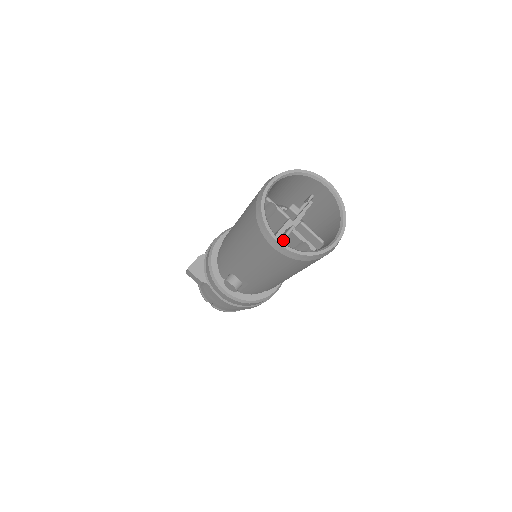
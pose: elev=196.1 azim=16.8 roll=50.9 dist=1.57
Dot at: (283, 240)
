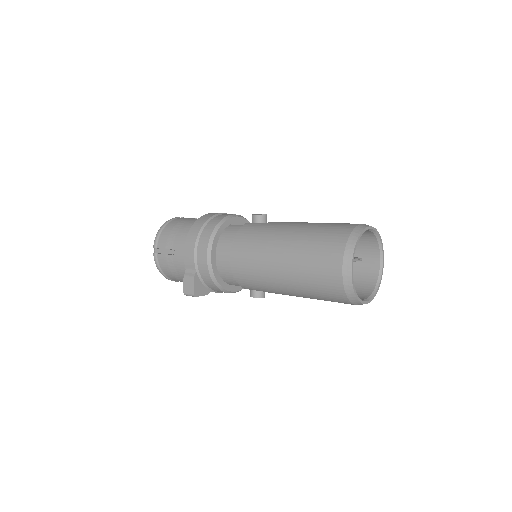
Dot at: occluded
